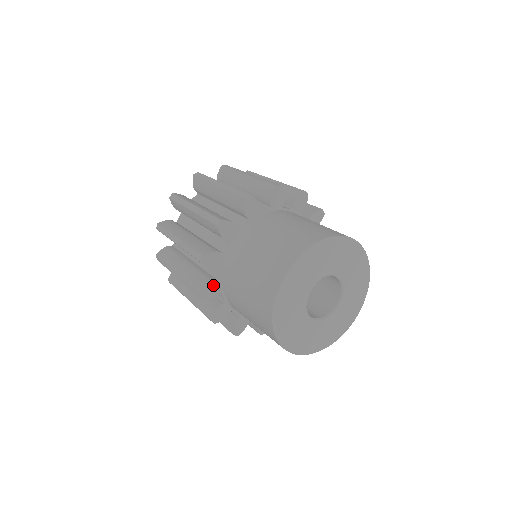
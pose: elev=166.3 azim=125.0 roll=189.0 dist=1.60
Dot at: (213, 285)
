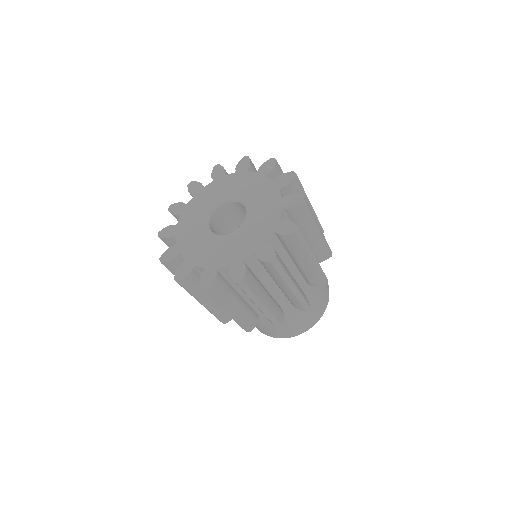
Dot at: occluded
